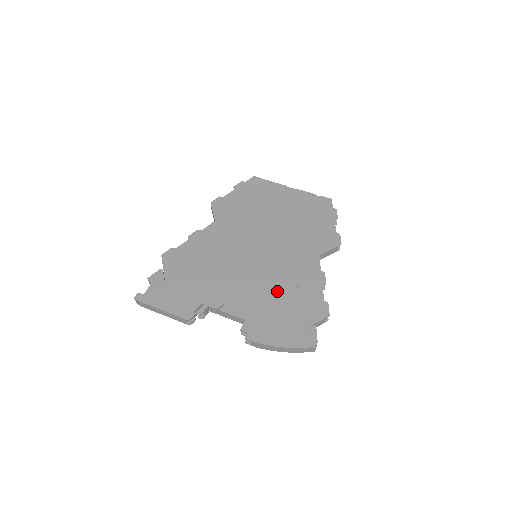
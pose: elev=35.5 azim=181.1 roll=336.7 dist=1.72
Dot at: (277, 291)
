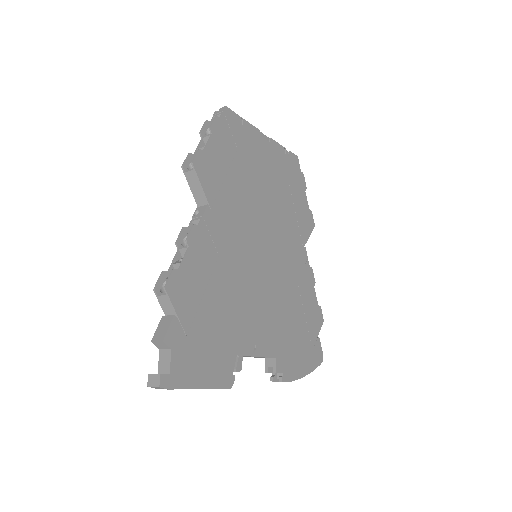
Dot at: (289, 307)
